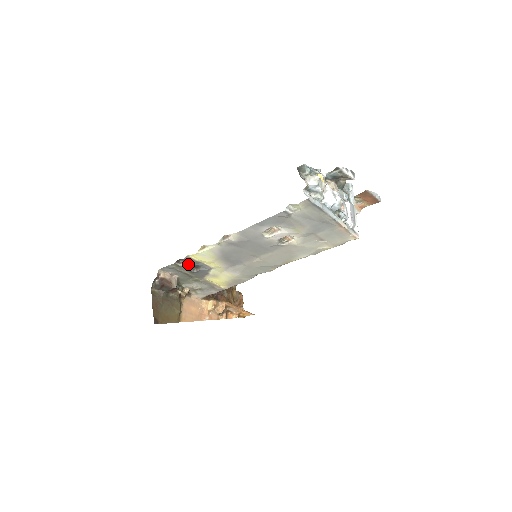
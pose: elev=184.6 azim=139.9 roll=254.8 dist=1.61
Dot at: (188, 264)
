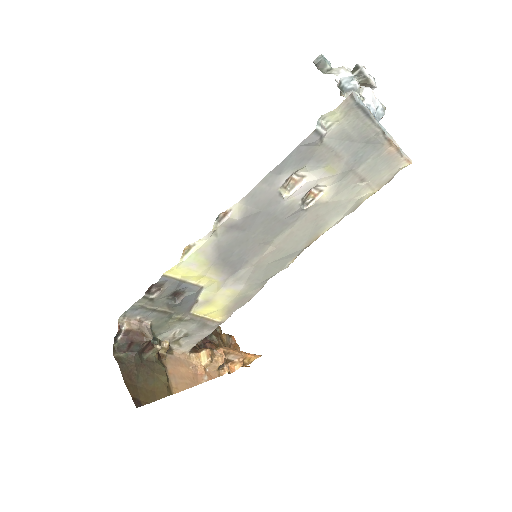
Dot at: (165, 291)
